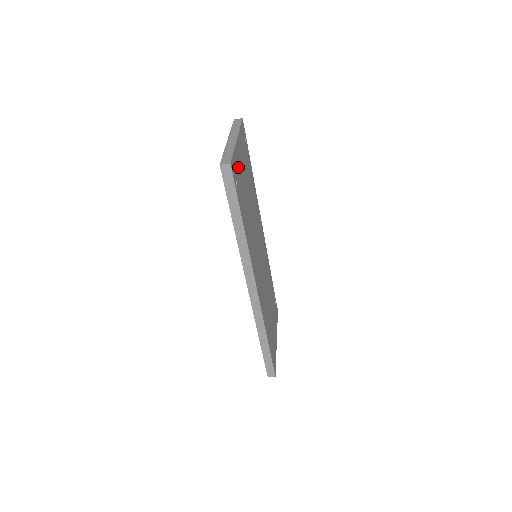
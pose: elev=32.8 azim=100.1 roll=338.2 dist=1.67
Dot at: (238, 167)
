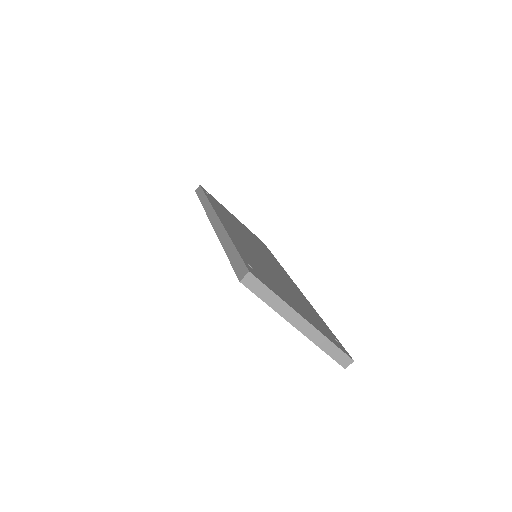
Dot at: occluded
